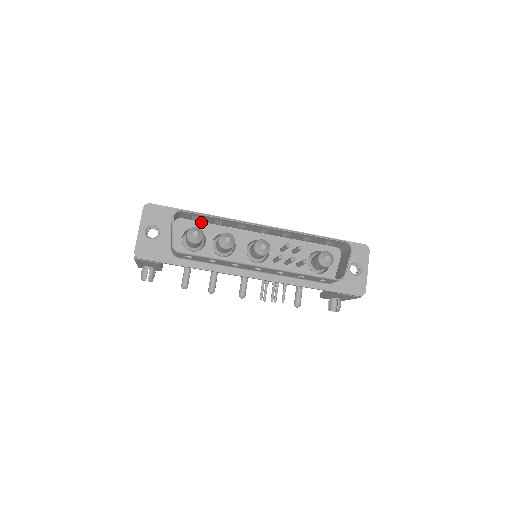
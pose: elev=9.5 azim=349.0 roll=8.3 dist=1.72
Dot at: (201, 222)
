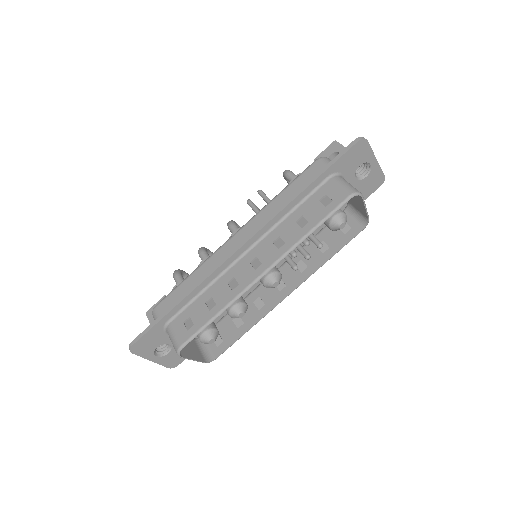
Dot at: (187, 304)
